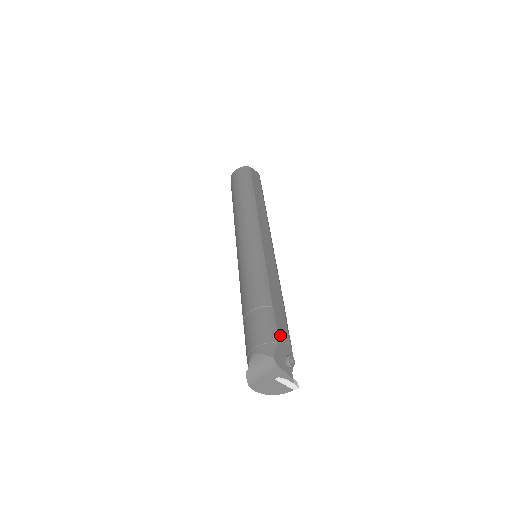
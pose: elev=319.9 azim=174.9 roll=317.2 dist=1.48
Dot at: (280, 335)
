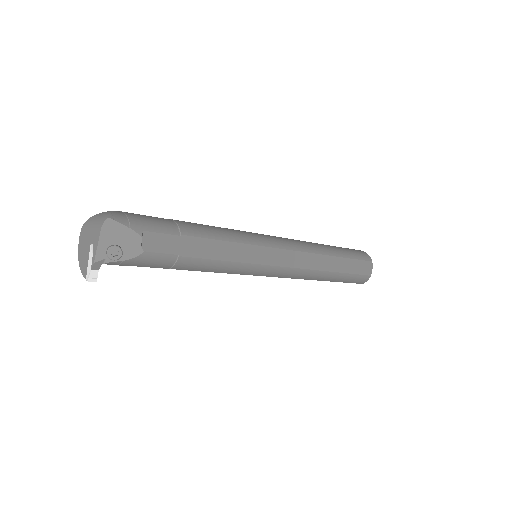
Dot at: (143, 233)
